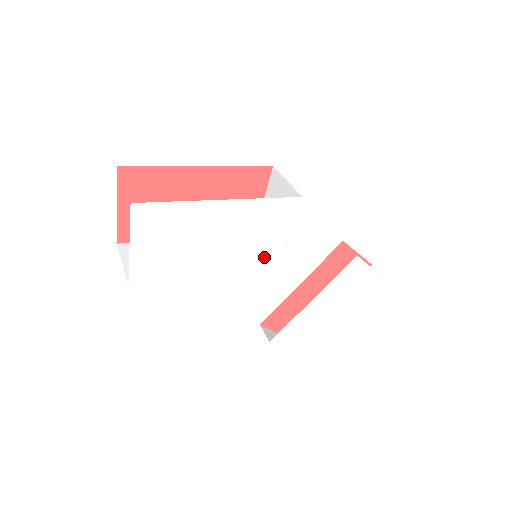
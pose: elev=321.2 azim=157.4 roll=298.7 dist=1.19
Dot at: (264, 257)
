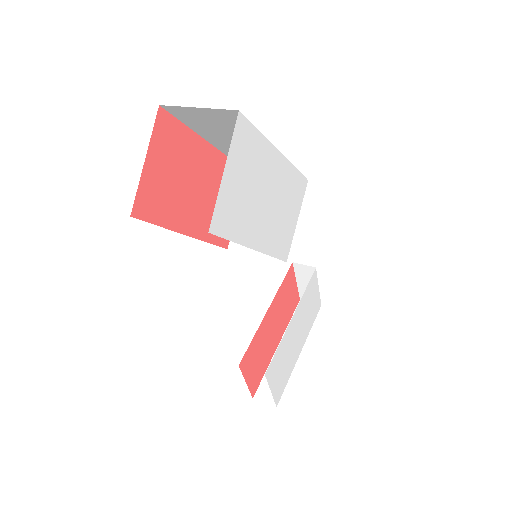
Dot at: (283, 242)
